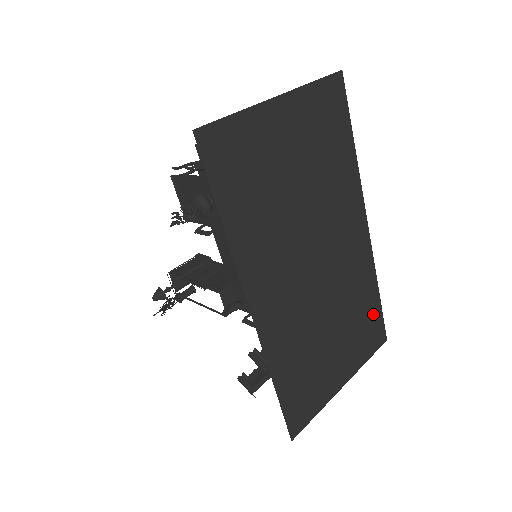
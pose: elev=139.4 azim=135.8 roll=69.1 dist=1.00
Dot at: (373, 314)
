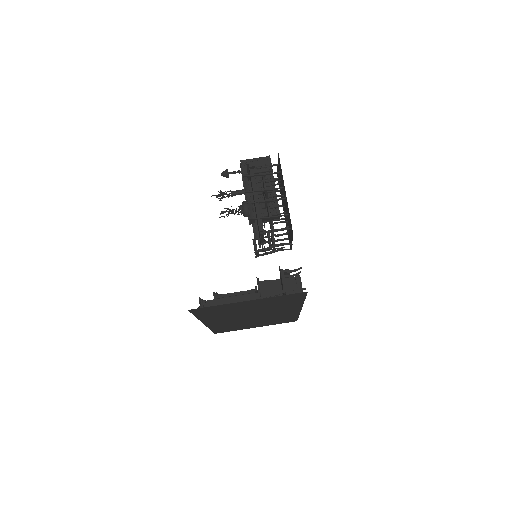
Dot at: (290, 319)
